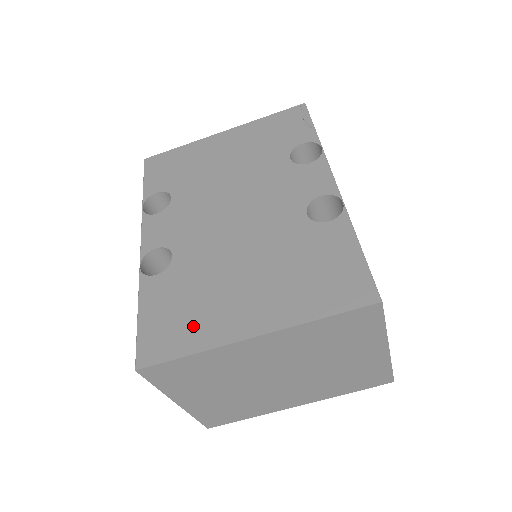
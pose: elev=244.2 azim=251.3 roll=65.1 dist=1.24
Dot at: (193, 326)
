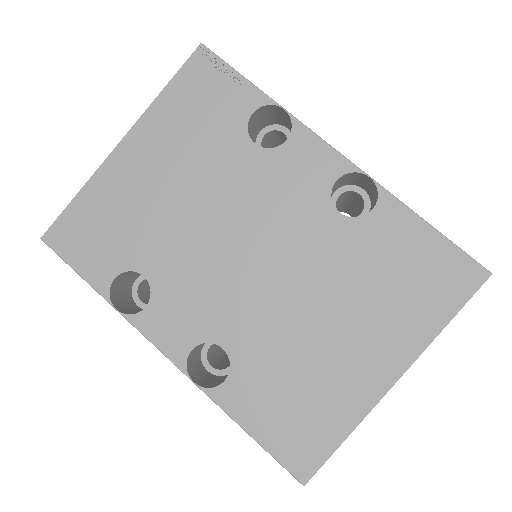
Dot at: (324, 409)
